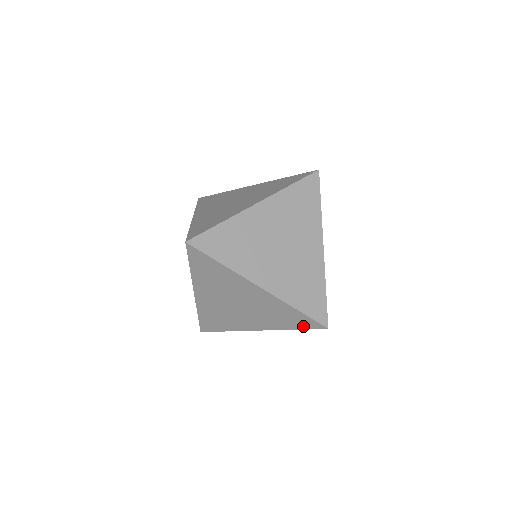
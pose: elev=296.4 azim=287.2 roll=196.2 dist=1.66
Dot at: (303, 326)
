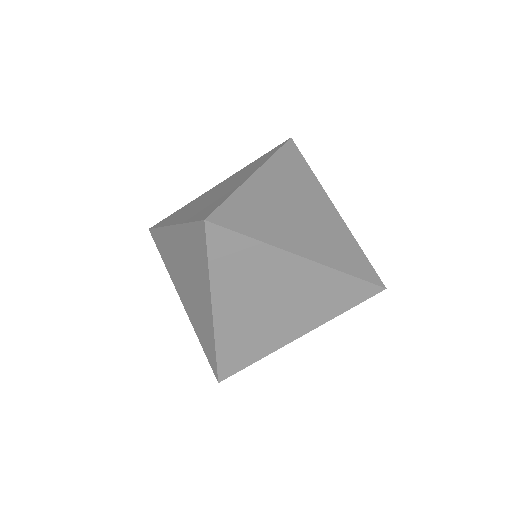
Dot at: (356, 300)
